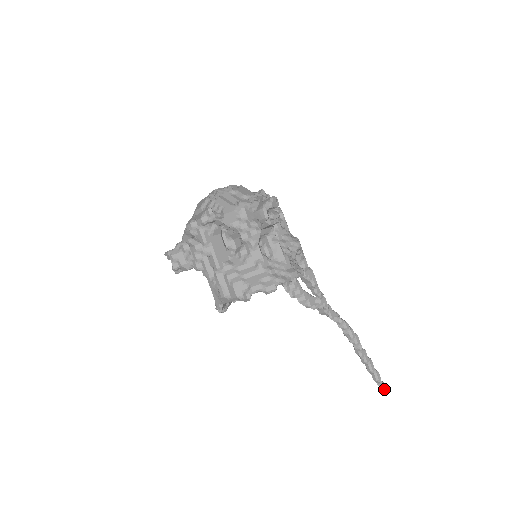
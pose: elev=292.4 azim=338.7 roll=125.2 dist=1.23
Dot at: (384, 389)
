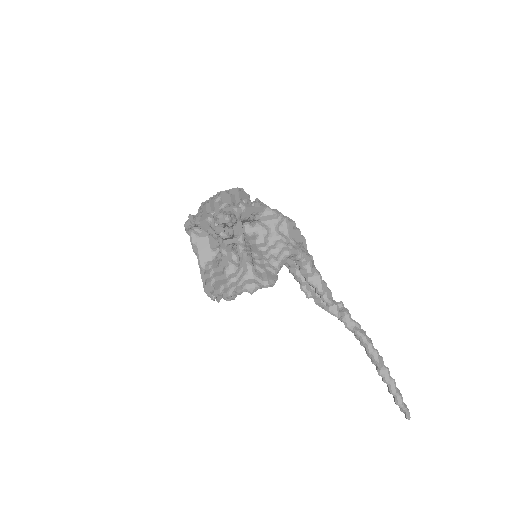
Dot at: (406, 416)
